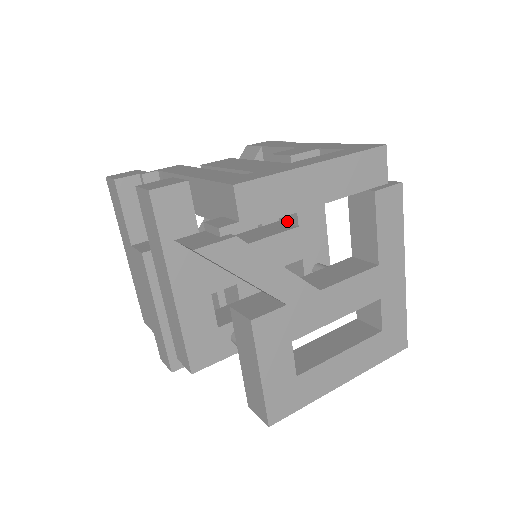
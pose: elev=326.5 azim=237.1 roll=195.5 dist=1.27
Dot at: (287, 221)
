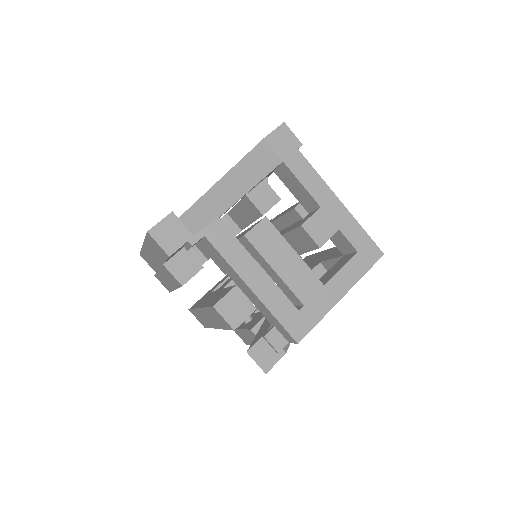
Dot at: occluded
